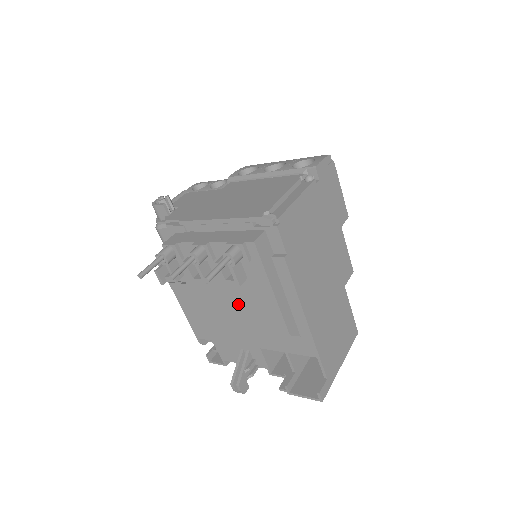
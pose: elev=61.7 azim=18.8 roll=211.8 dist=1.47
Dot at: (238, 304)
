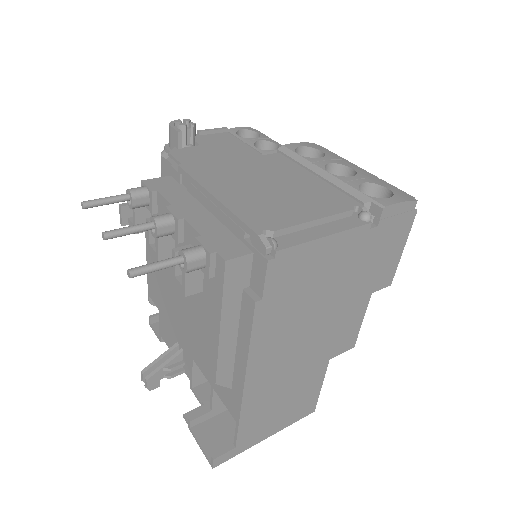
Dot at: (184, 306)
